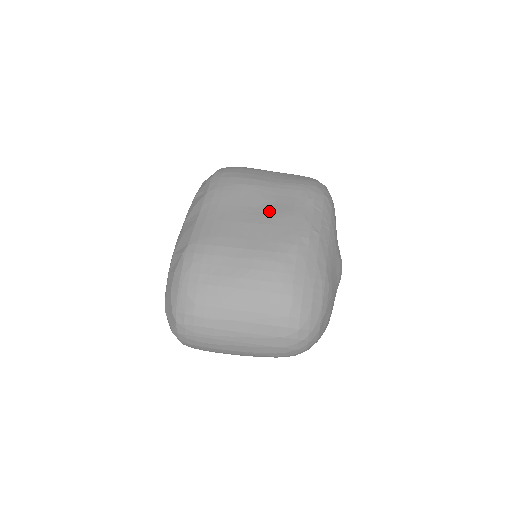
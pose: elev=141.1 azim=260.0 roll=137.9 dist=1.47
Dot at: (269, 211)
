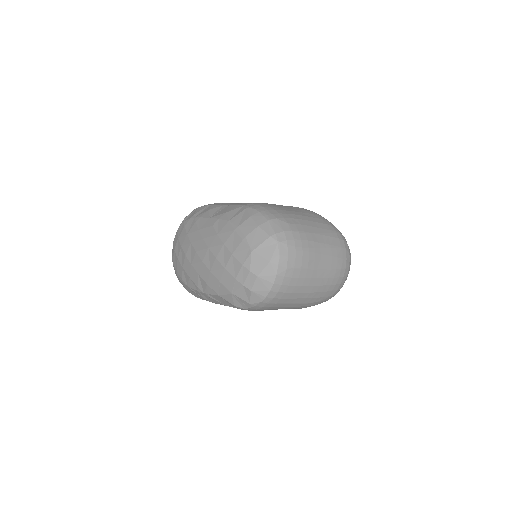
Dot at: occluded
